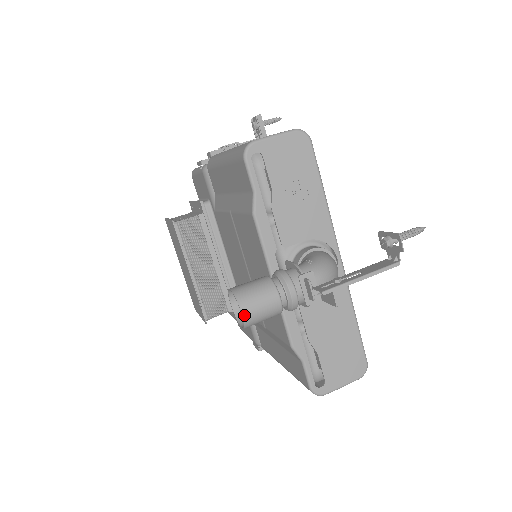
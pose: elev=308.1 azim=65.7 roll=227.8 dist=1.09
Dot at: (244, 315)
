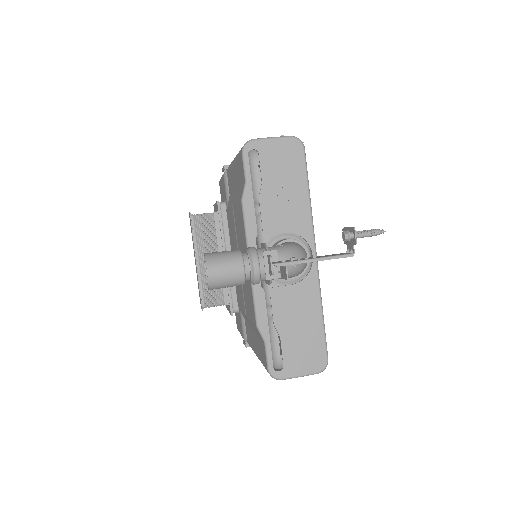
Dot at: (209, 274)
